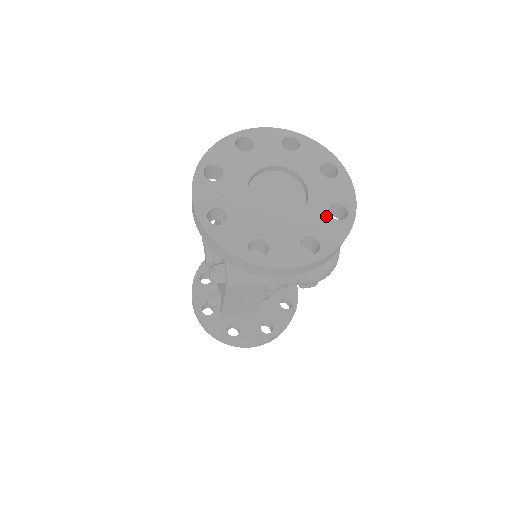
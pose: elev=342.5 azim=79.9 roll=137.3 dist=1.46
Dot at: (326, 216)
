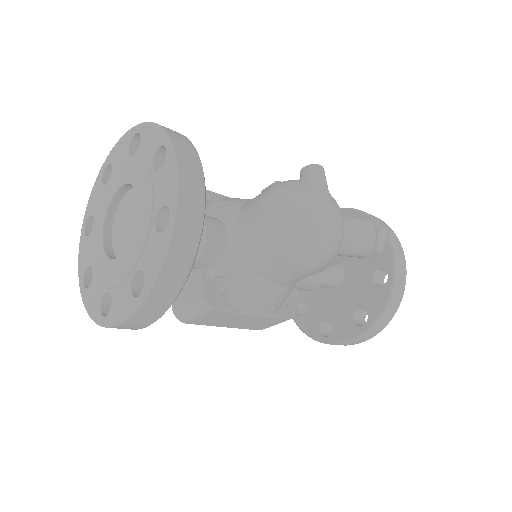
Dot at: (152, 233)
